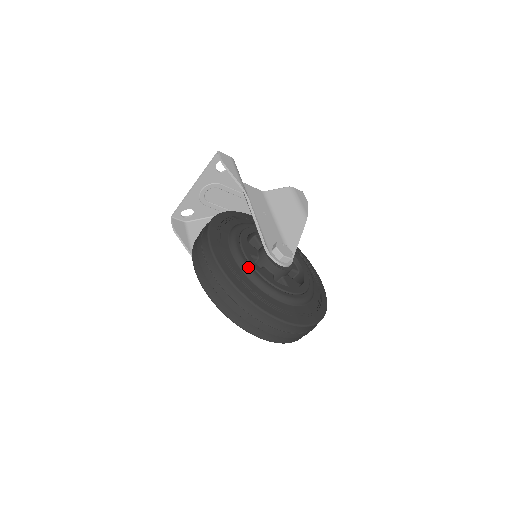
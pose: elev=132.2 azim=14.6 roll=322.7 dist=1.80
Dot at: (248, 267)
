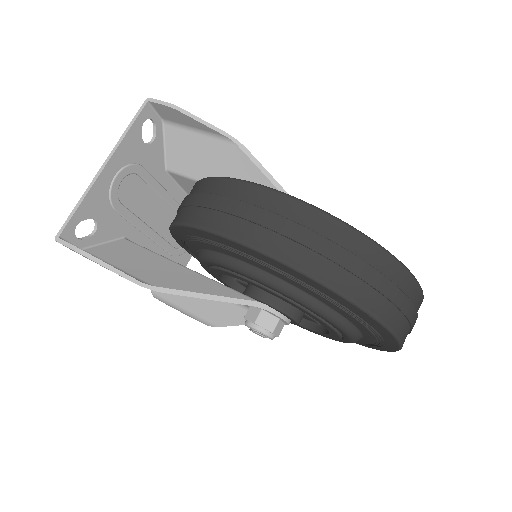
Dot at: occluded
